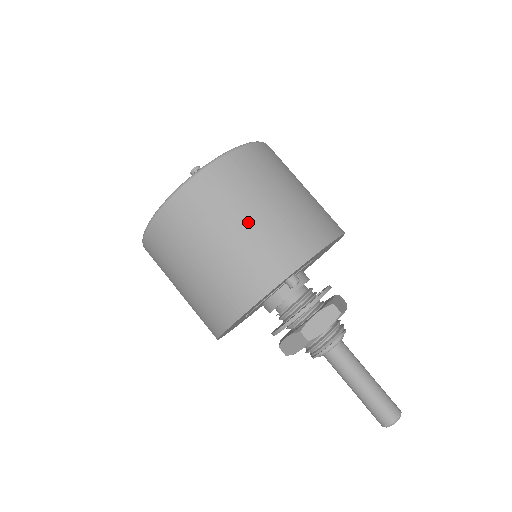
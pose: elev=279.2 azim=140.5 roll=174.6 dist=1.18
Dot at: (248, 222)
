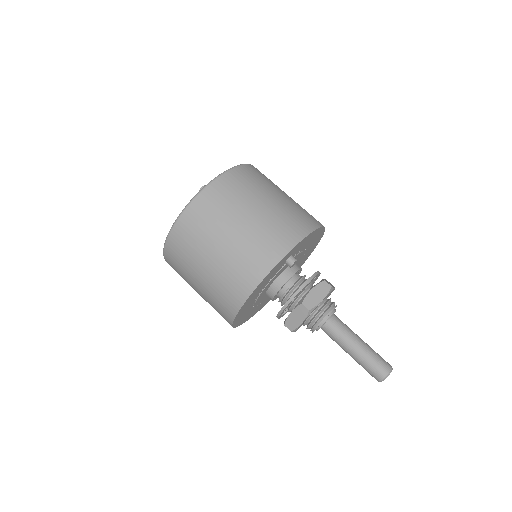
Dot at: (253, 215)
